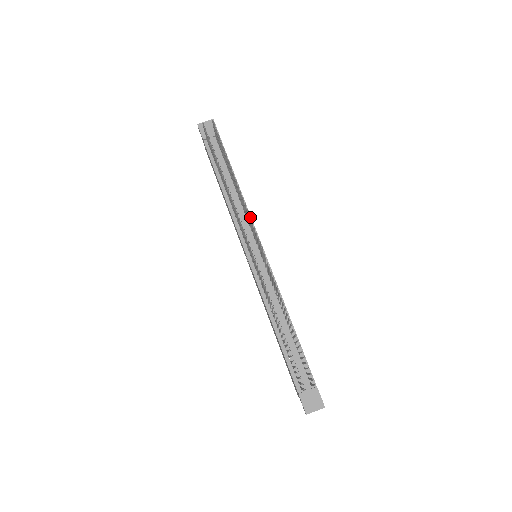
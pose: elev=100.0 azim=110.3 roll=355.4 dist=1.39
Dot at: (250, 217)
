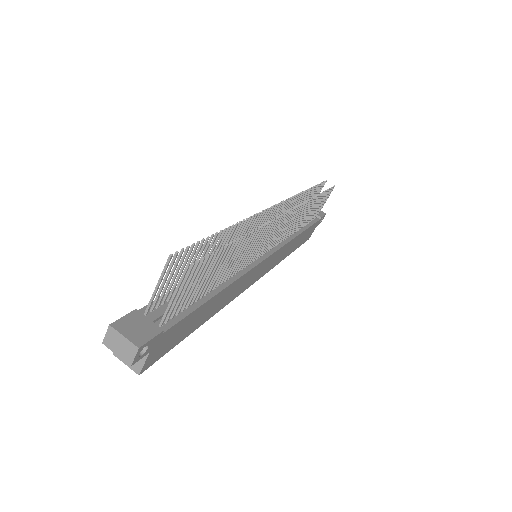
Dot at: (299, 205)
